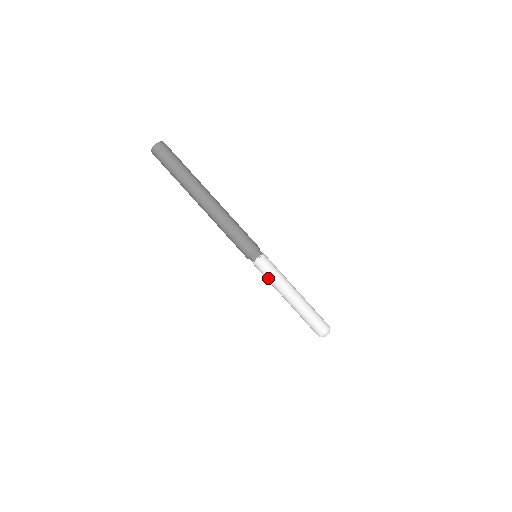
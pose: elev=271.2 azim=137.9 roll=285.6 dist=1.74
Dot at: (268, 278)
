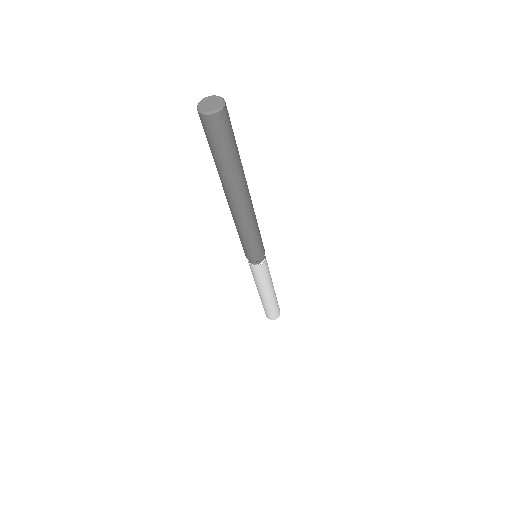
Dot at: (262, 279)
